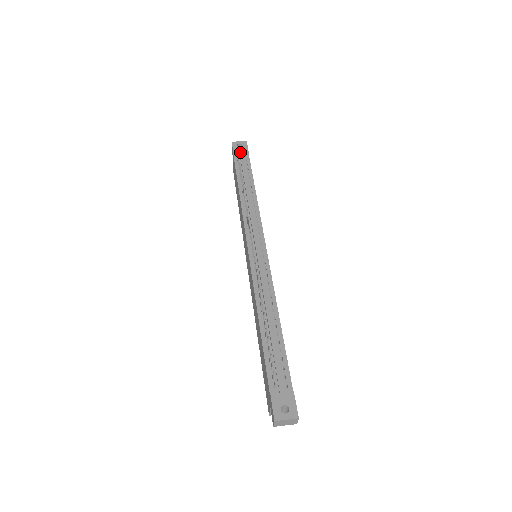
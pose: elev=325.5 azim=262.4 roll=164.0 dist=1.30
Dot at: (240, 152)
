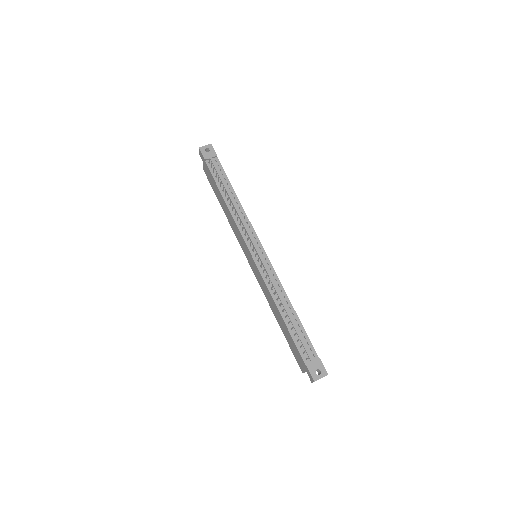
Dot at: (210, 158)
